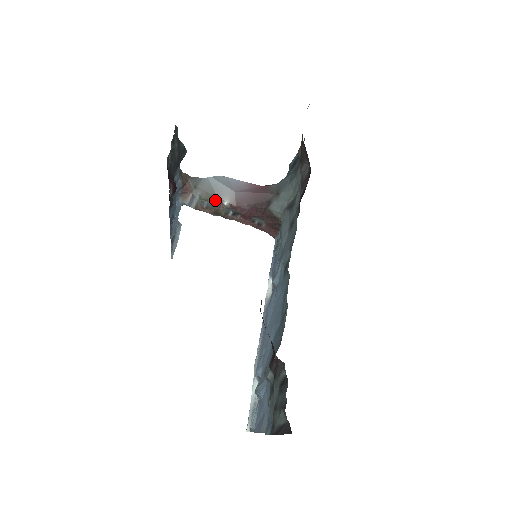
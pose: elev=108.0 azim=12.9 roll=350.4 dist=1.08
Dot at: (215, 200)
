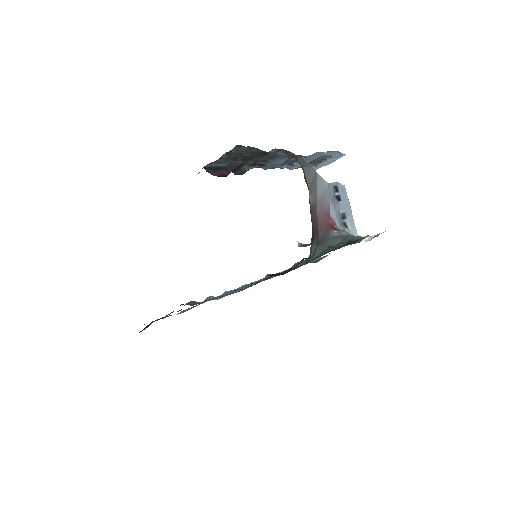
Dot at: (308, 188)
